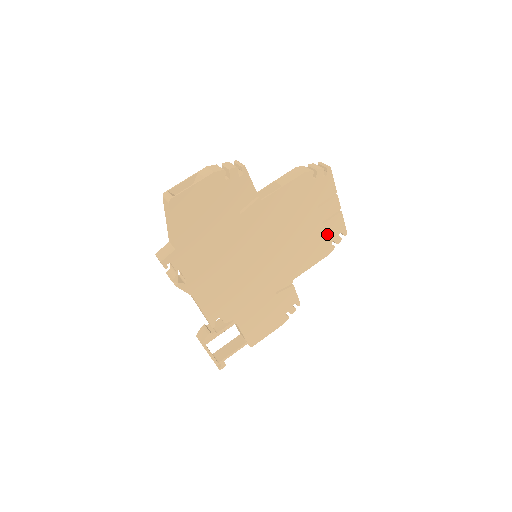
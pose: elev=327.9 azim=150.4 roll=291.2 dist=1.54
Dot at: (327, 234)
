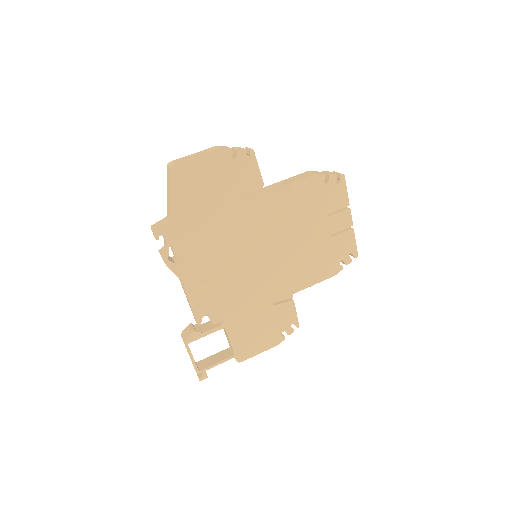
Dot at: (336, 250)
